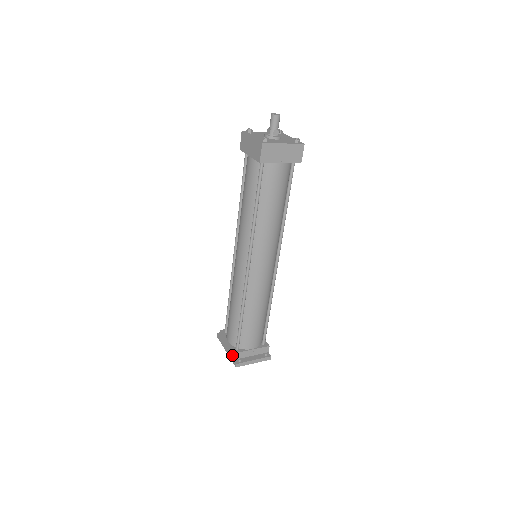
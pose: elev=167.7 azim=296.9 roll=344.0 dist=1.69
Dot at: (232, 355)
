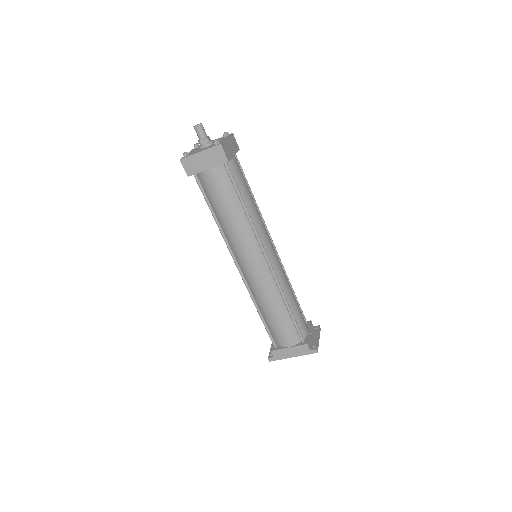
Dot at: (305, 349)
